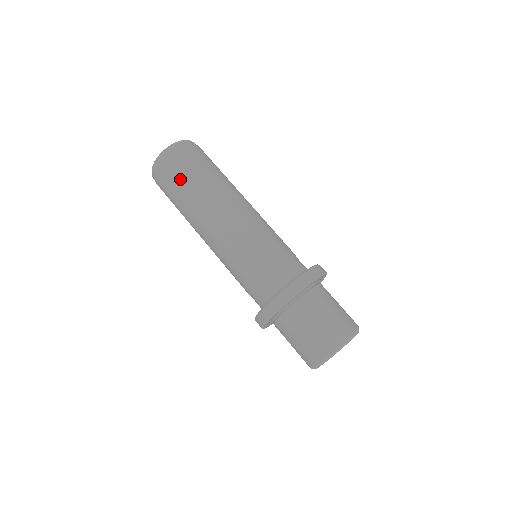
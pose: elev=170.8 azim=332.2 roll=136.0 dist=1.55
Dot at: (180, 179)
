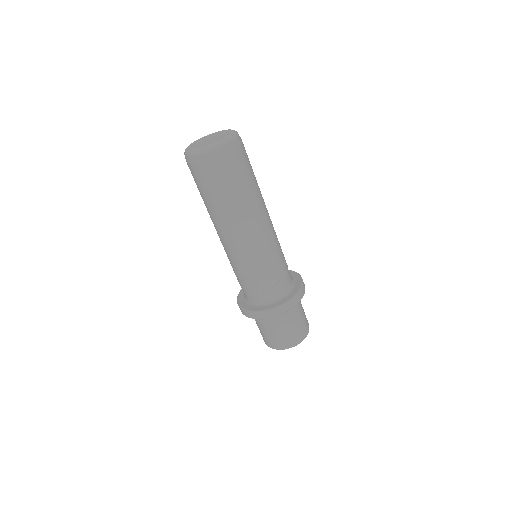
Dot at: (204, 188)
